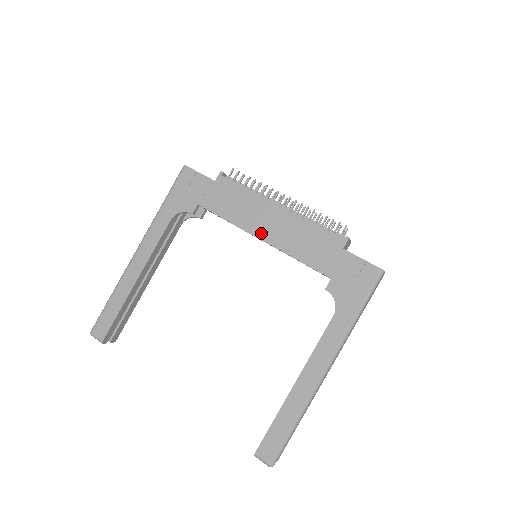
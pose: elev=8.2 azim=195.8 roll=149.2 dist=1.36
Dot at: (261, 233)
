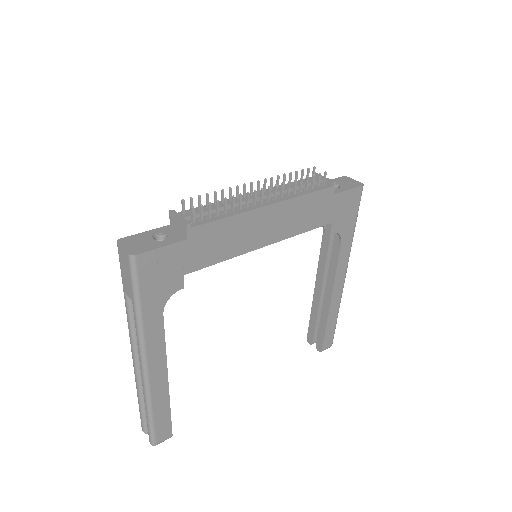
Dot at: (264, 241)
